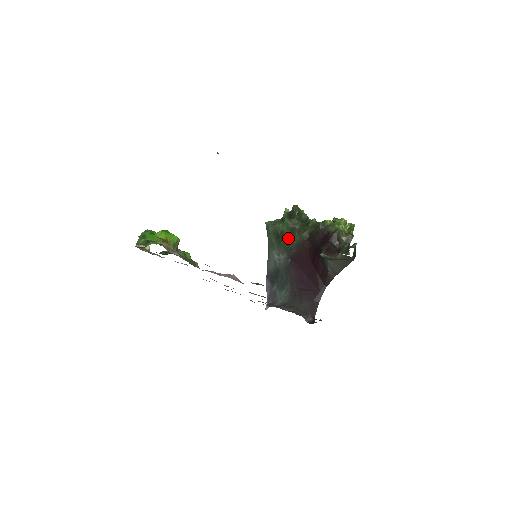
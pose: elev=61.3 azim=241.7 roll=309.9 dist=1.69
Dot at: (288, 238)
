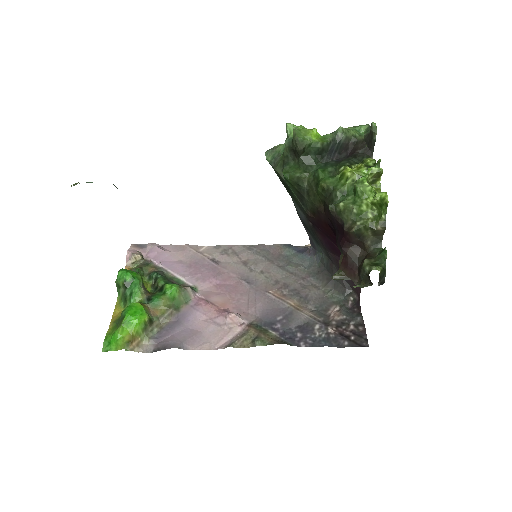
Dot at: (297, 199)
